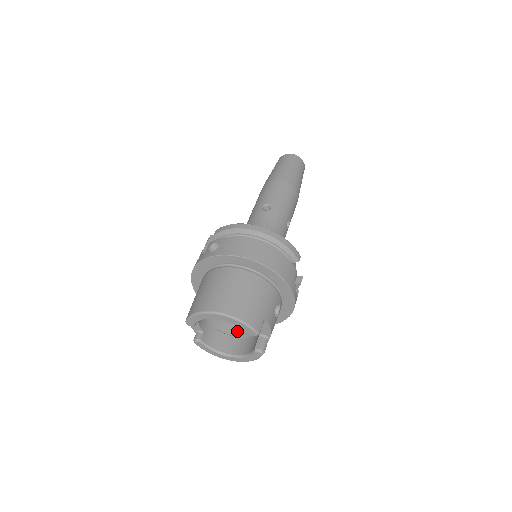
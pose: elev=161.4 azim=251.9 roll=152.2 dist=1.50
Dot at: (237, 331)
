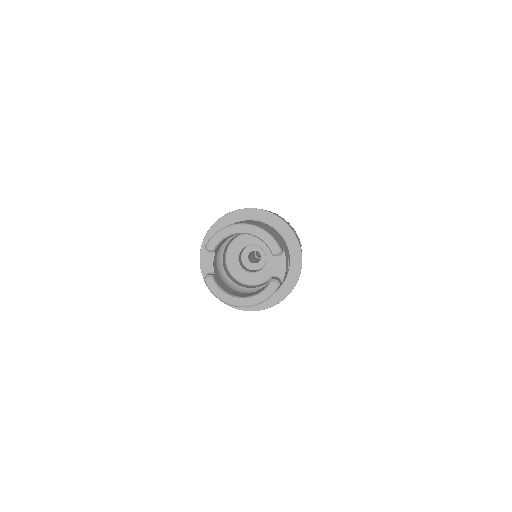
Dot at: occluded
